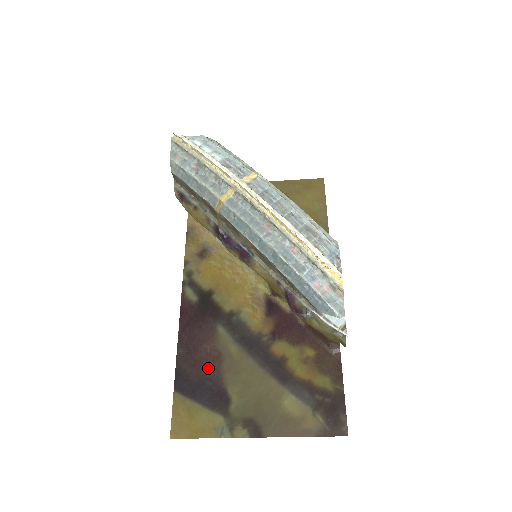
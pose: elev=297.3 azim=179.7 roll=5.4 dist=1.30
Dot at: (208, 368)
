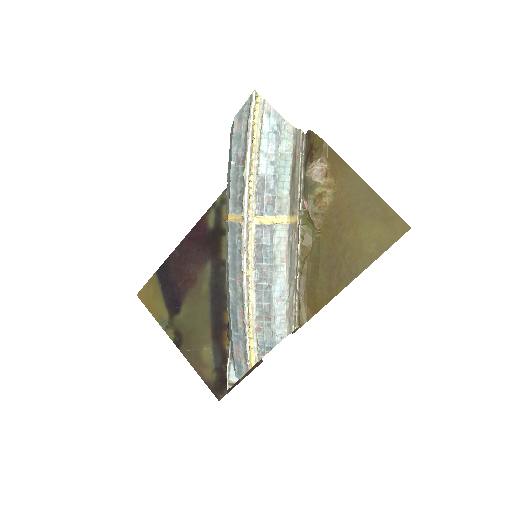
Dot at: (182, 281)
